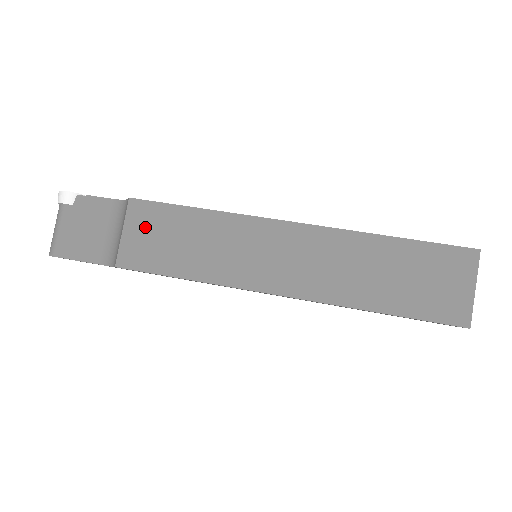
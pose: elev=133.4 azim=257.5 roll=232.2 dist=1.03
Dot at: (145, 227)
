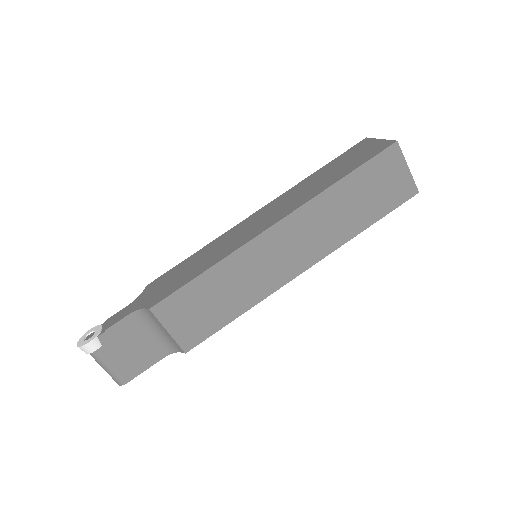
Dot at: (180, 315)
